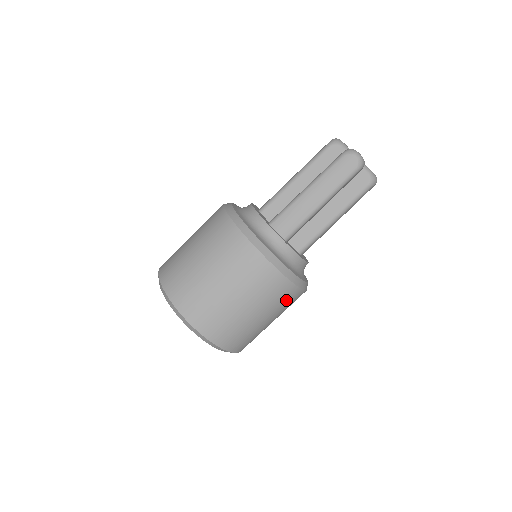
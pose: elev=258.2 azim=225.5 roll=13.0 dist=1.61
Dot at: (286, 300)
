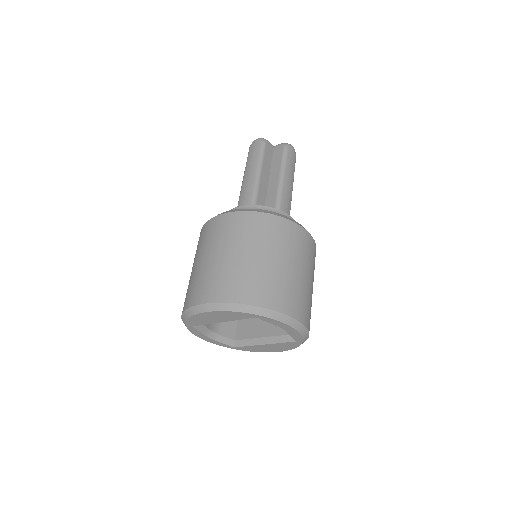
Dot at: (282, 234)
